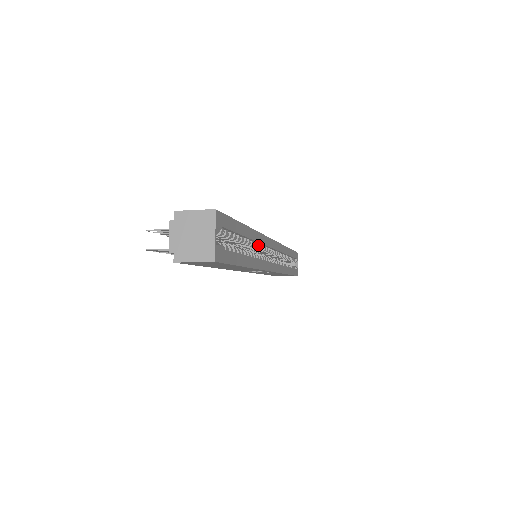
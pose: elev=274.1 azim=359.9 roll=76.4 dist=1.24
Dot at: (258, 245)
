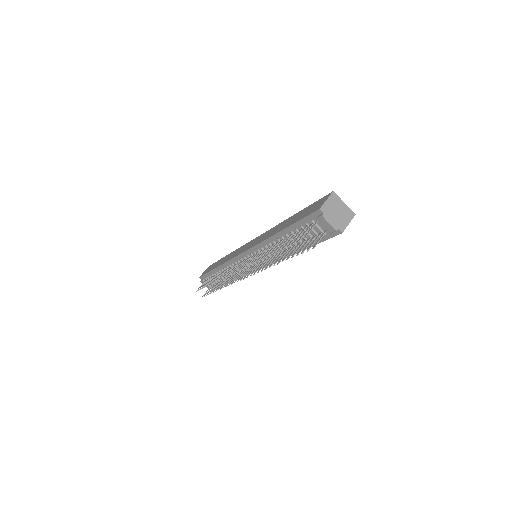
Dot at: occluded
